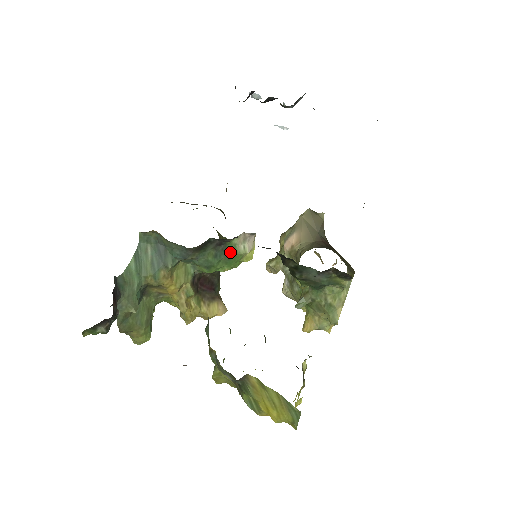
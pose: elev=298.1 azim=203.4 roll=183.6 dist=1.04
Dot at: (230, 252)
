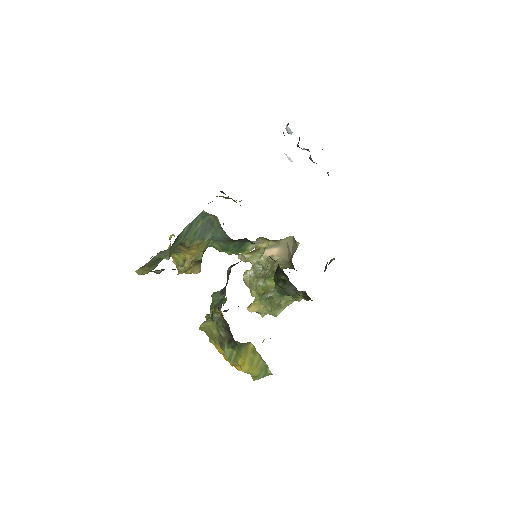
Dot at: (243, 246)
